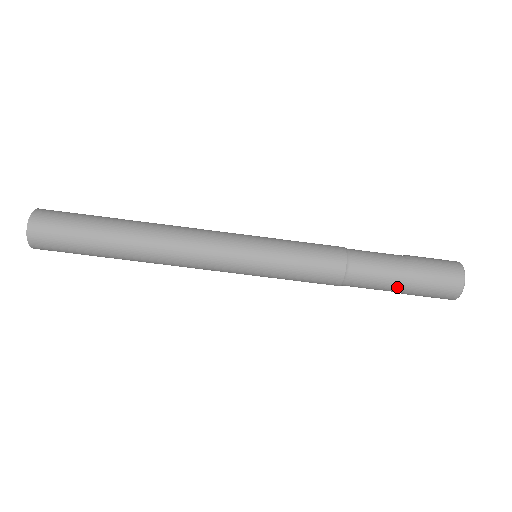
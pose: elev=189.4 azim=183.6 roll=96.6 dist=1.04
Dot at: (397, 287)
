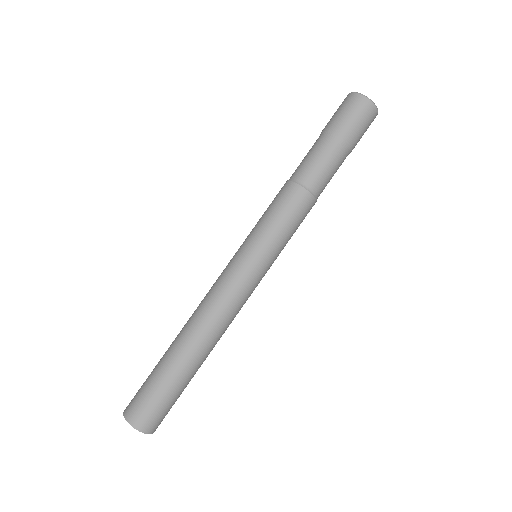
Dot at: (330, 144)
